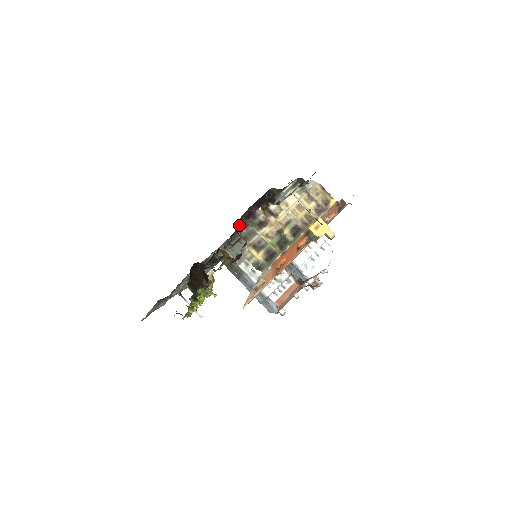
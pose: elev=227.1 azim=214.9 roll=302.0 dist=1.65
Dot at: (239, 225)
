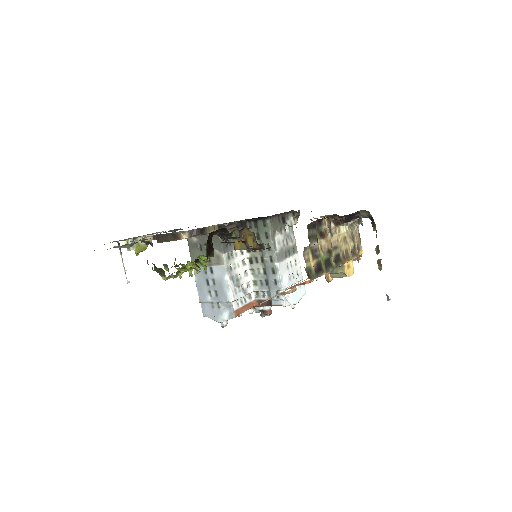
Dot at: (312, 222)
